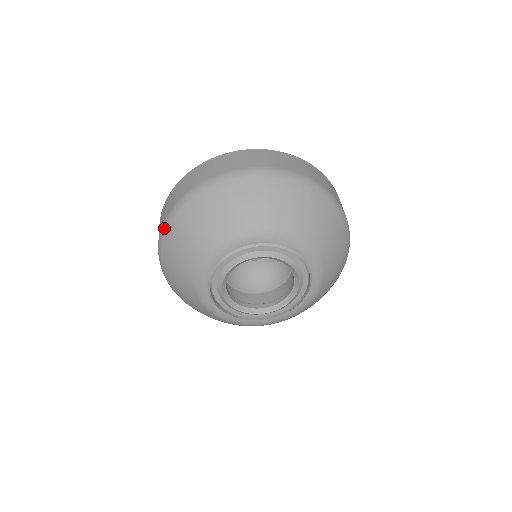
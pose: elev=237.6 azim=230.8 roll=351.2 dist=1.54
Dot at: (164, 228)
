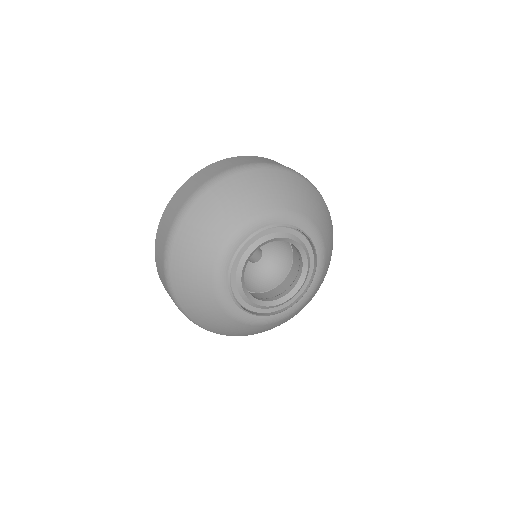
Dot at: (170, 289)
